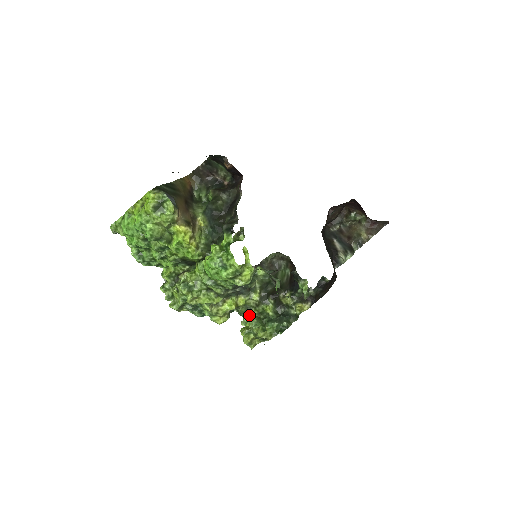
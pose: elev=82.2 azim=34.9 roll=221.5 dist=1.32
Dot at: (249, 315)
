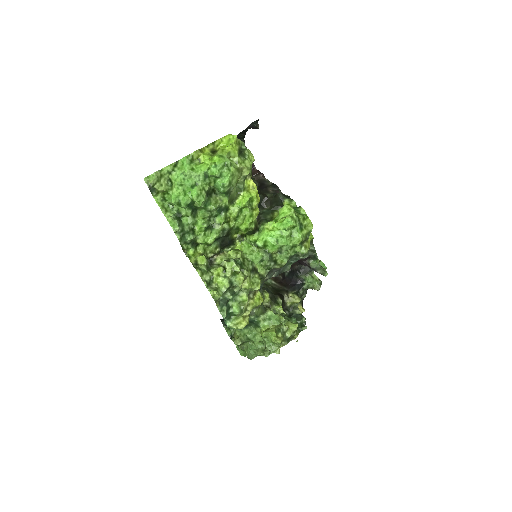
Dot at: (266, 316)
